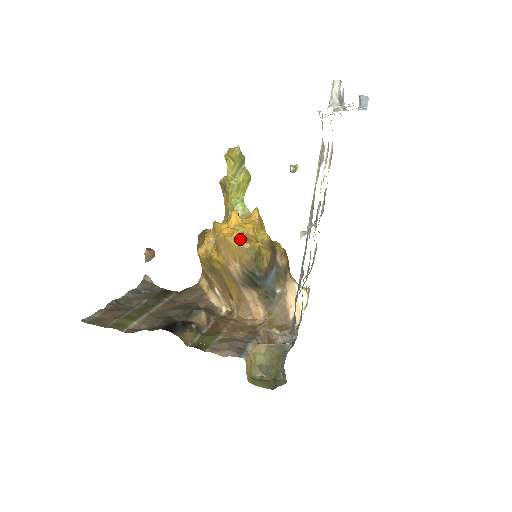
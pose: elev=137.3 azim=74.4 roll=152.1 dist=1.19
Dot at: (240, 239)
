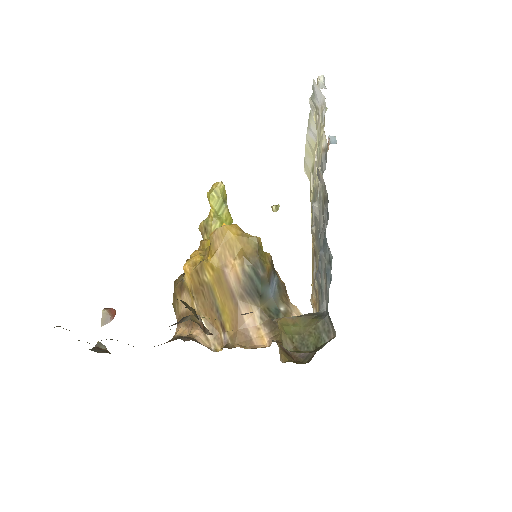
Dot at: (239, 229)
